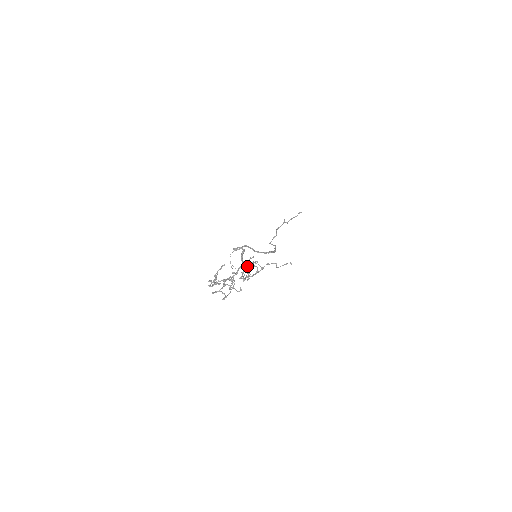
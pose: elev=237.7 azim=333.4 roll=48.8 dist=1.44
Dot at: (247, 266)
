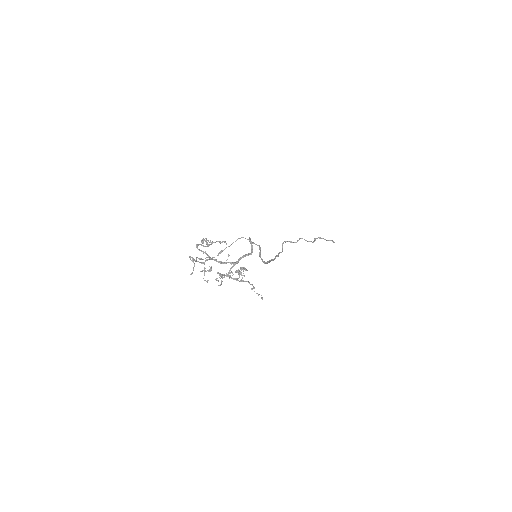
Dot at: (233, 274)
